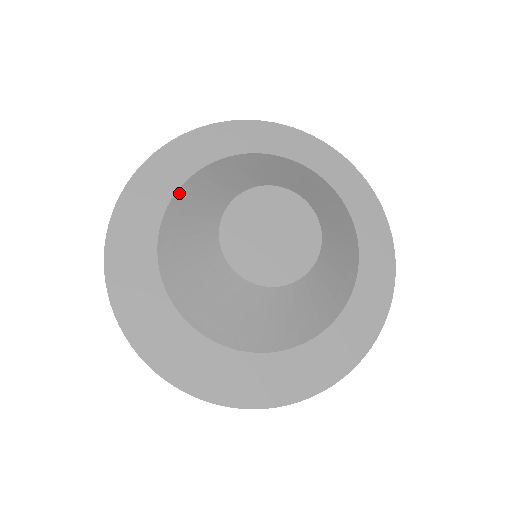
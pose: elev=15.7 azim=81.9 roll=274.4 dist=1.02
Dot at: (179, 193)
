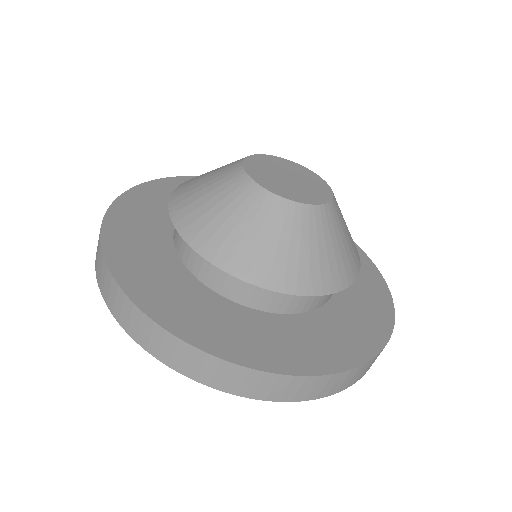
Dot at: (175, 192)
